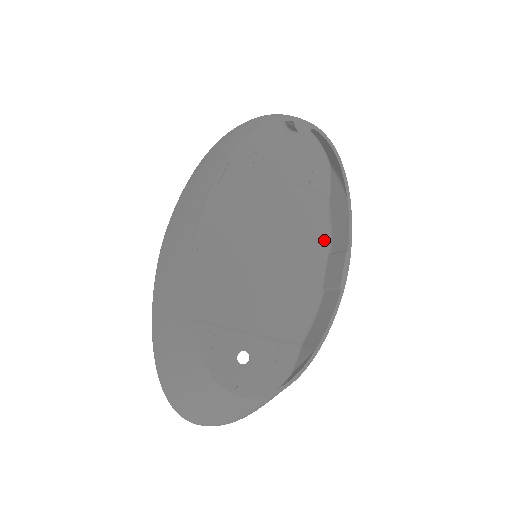
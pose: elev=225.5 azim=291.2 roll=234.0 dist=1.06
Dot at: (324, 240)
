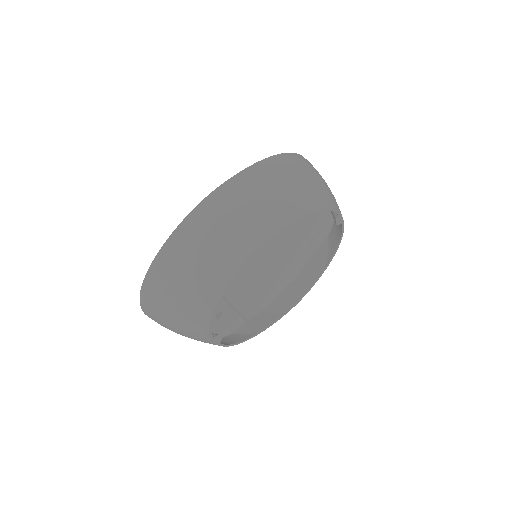
Dot at: (295, 273)
